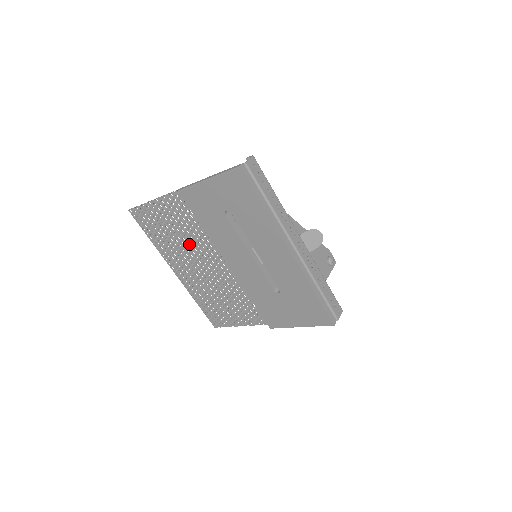
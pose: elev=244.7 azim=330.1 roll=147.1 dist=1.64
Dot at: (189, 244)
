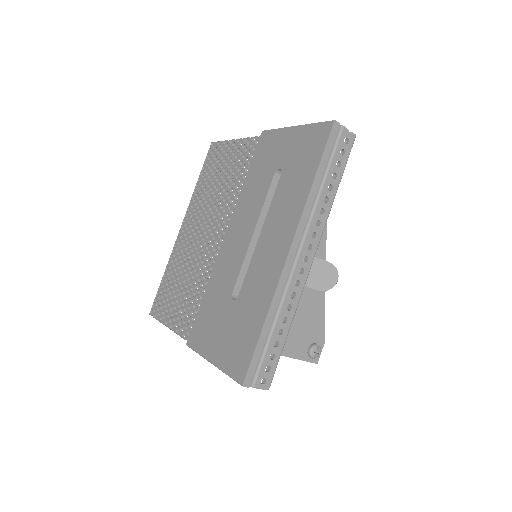
Dot at: (219, 200)
